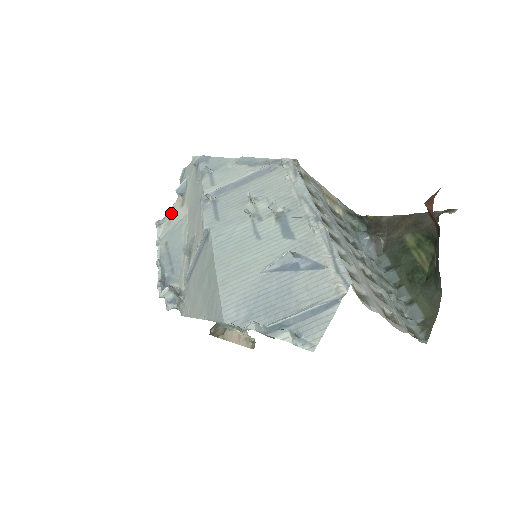
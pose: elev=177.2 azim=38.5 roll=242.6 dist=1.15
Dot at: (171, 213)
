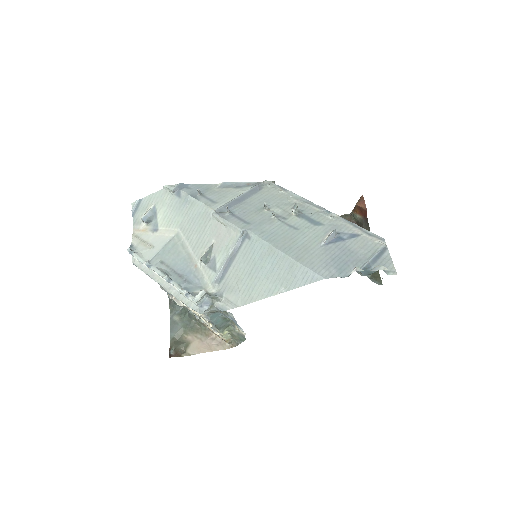
Dot at: (140, 240)
